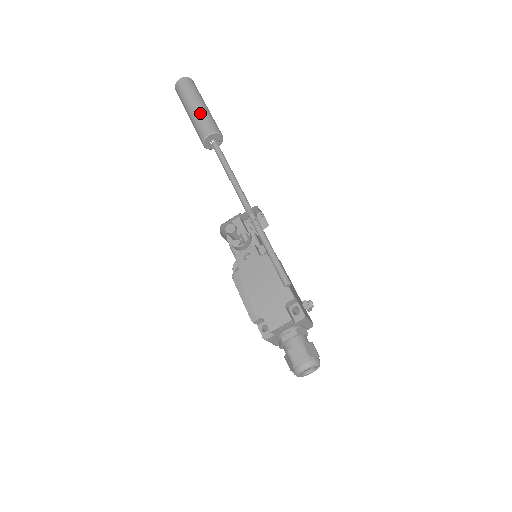
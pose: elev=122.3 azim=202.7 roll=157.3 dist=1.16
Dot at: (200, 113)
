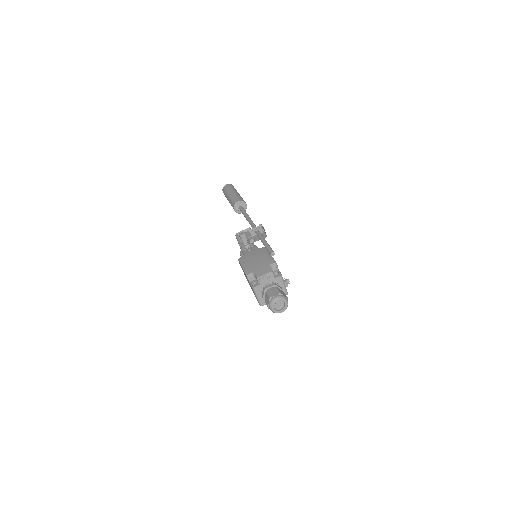
Dot at: (235, 194)
